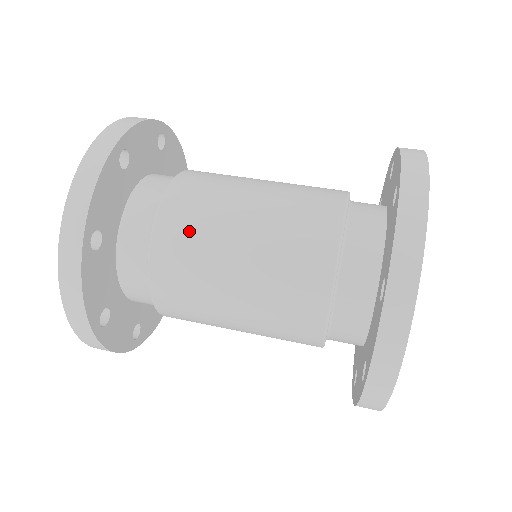
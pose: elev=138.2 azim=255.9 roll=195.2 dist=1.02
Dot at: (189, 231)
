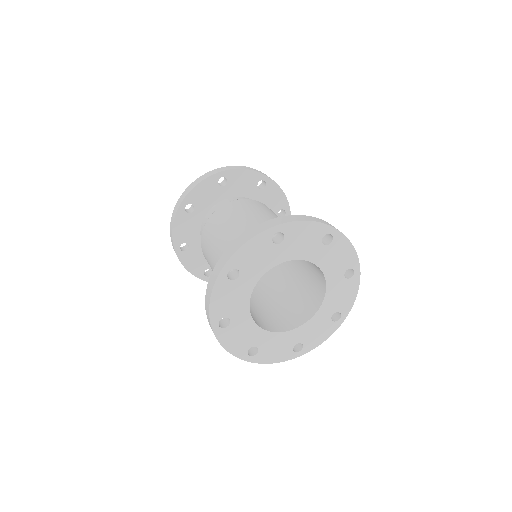
Dot at: (205, 250)
